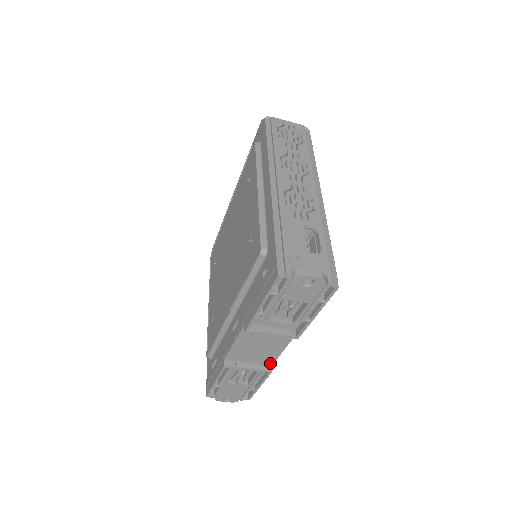
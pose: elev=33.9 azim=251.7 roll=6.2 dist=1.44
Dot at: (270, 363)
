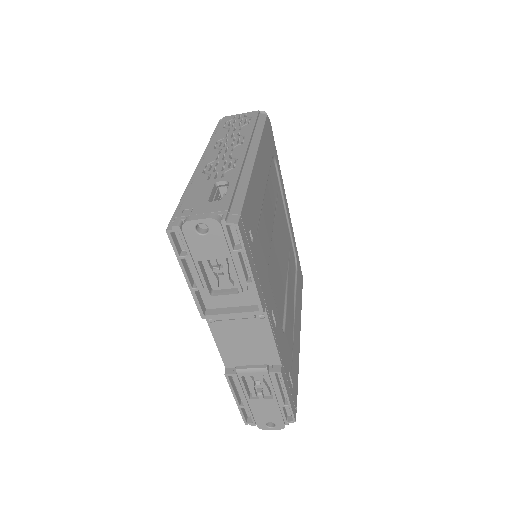
Dot at: (277, 362)
